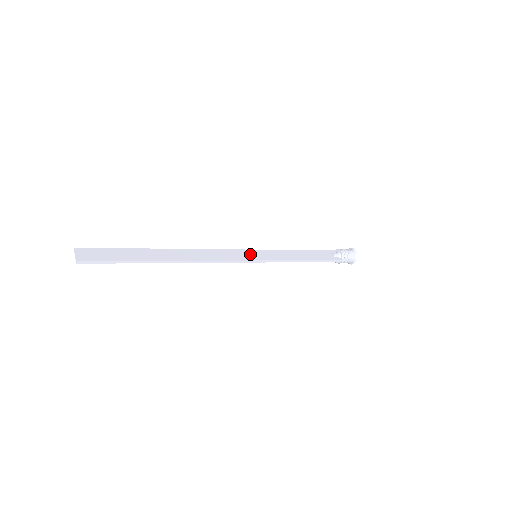
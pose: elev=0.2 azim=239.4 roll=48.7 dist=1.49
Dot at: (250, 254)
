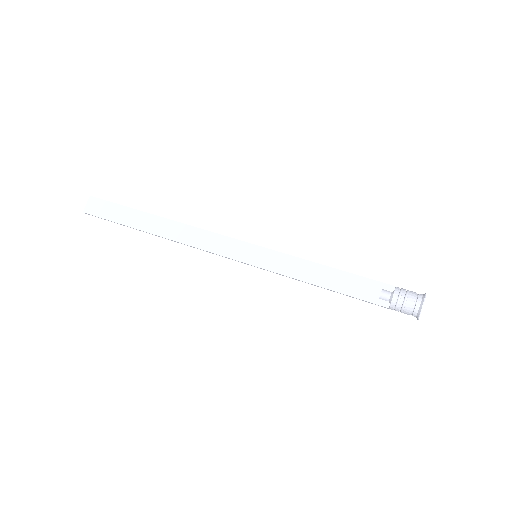
Dot at: (248, 252)
